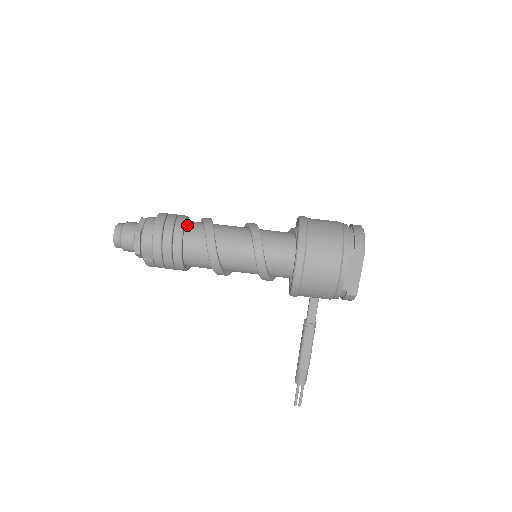
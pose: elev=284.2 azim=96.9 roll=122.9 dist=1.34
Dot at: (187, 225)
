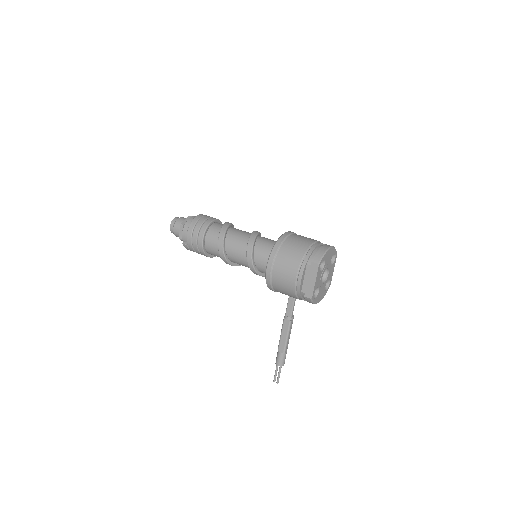
Dot at: (213, 225)
